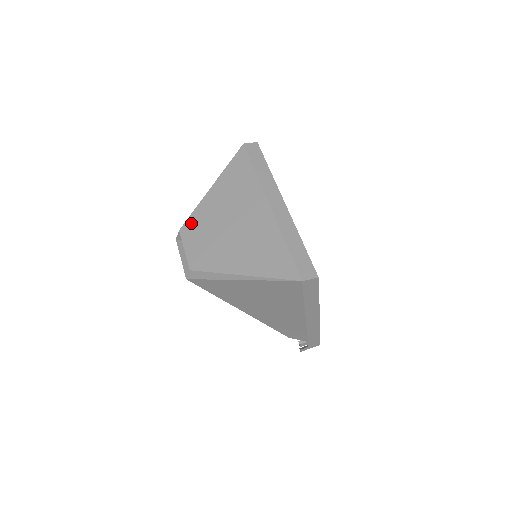
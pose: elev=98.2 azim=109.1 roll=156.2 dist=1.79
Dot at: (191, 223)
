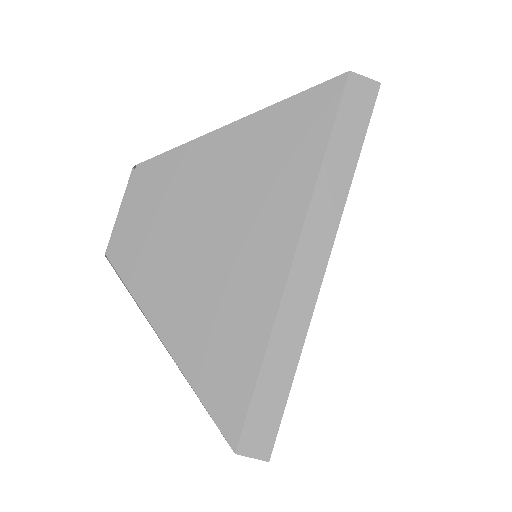
Dot at: (160, 168)
